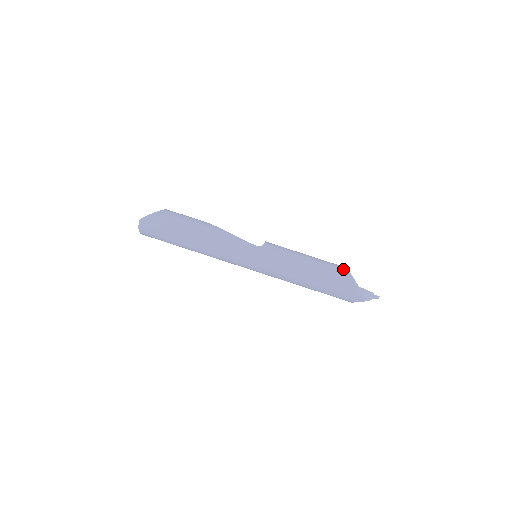
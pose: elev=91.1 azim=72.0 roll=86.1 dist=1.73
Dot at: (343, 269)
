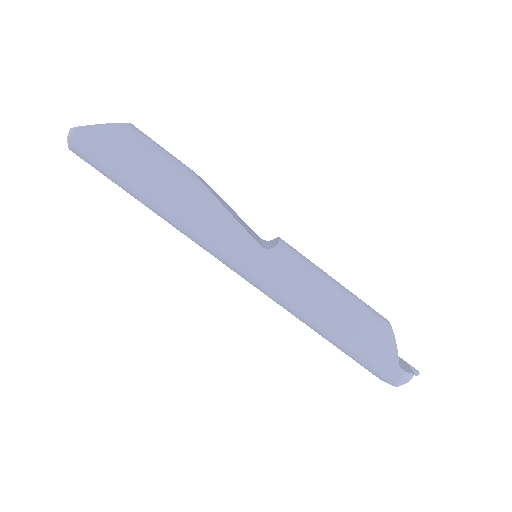
Dot at: (387, 329)
